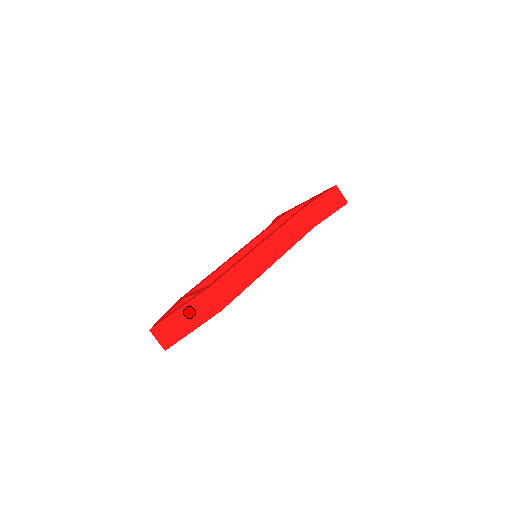
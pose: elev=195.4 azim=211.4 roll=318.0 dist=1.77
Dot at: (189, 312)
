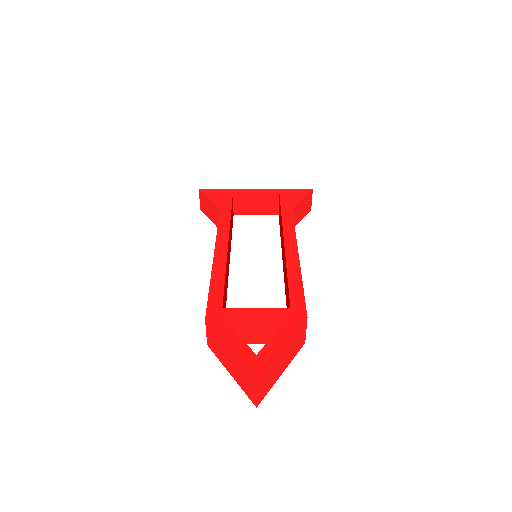
Dot at: (289, 348)
